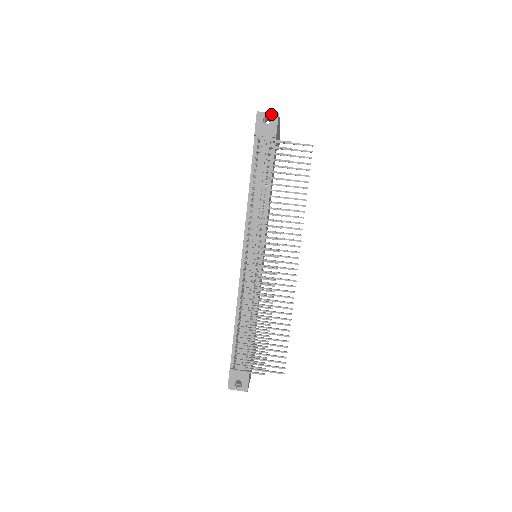
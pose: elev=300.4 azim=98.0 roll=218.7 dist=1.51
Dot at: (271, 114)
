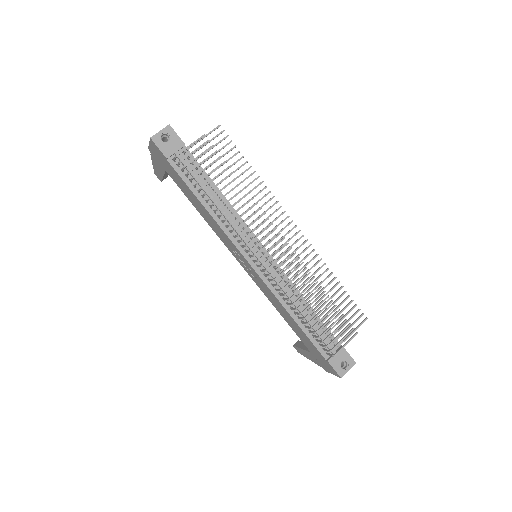
Dot at: (164, 130)
